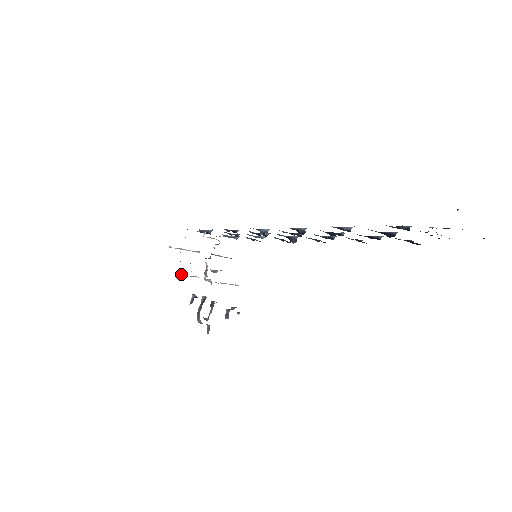
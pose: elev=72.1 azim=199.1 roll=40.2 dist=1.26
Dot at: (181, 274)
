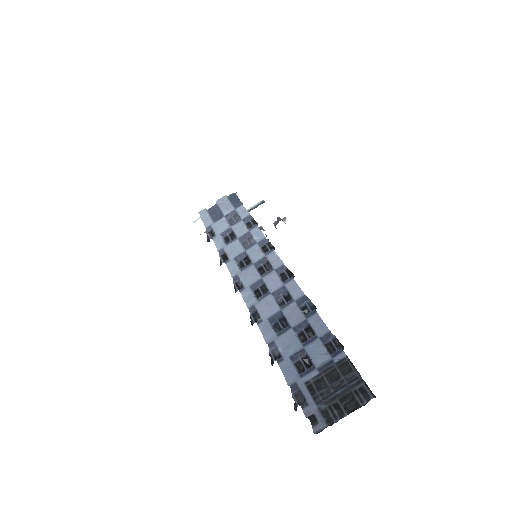
Dot at: occluded
